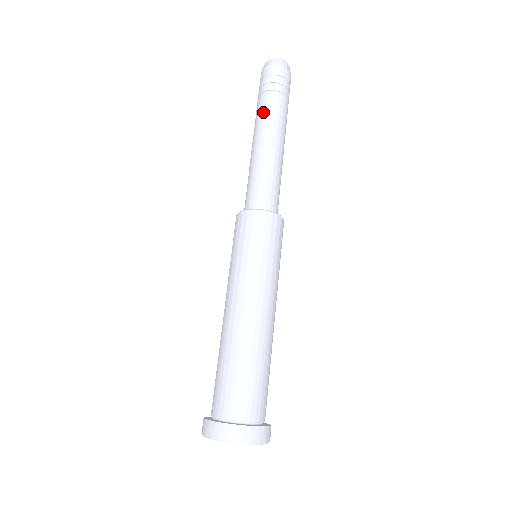
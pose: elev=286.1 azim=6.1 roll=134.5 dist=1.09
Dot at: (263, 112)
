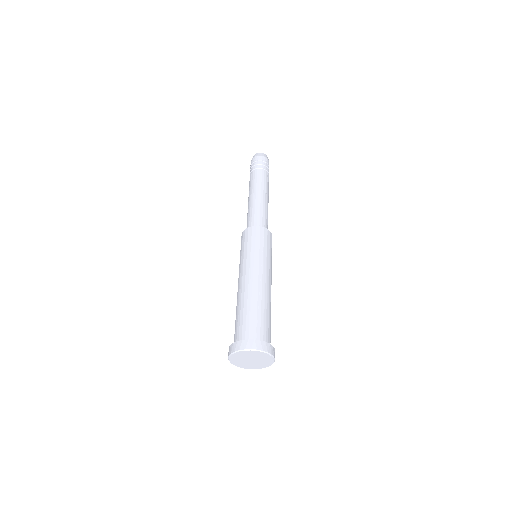
Dot at: (254, 179)
